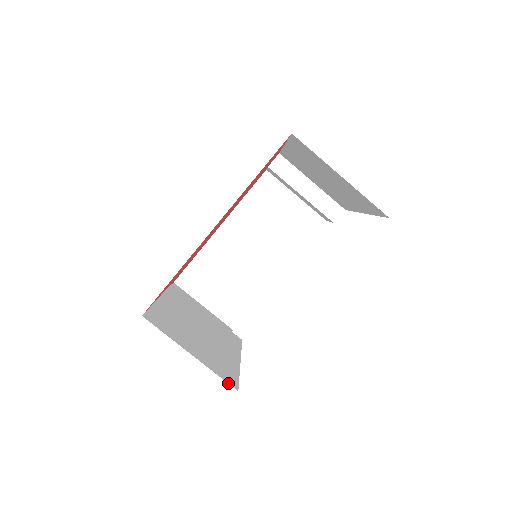
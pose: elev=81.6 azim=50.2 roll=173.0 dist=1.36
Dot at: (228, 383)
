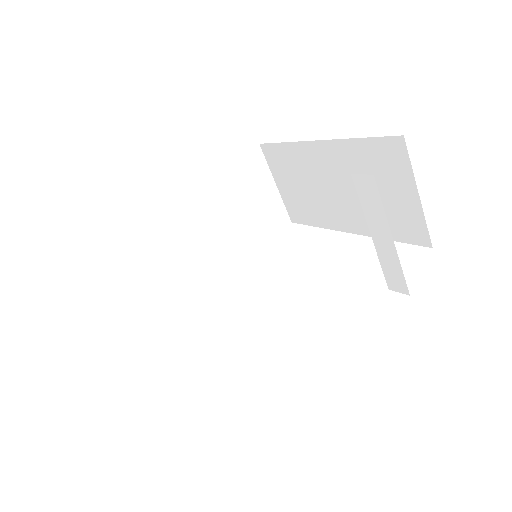
Dot at: (131, 343)
